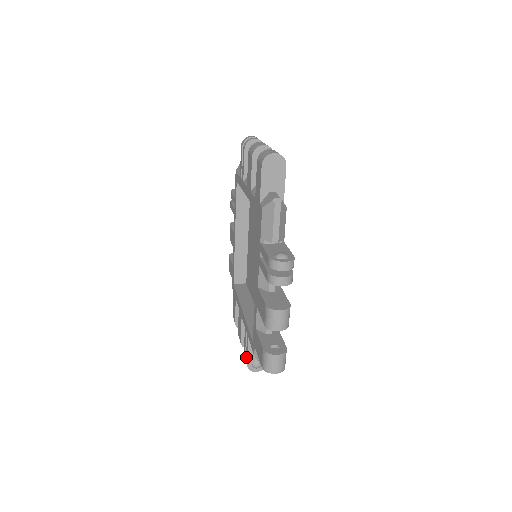
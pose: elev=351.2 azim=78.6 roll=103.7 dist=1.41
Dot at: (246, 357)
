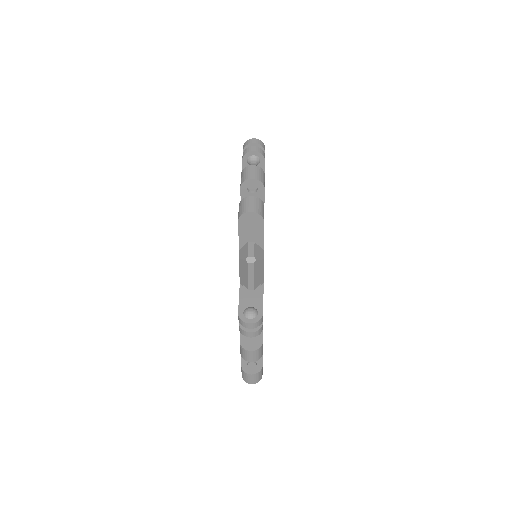
Dot at: occluded
